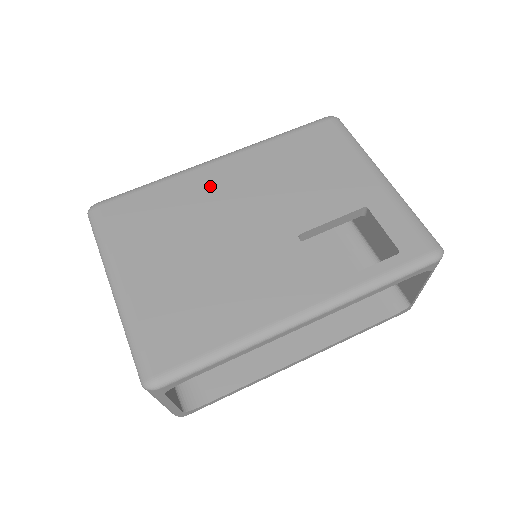
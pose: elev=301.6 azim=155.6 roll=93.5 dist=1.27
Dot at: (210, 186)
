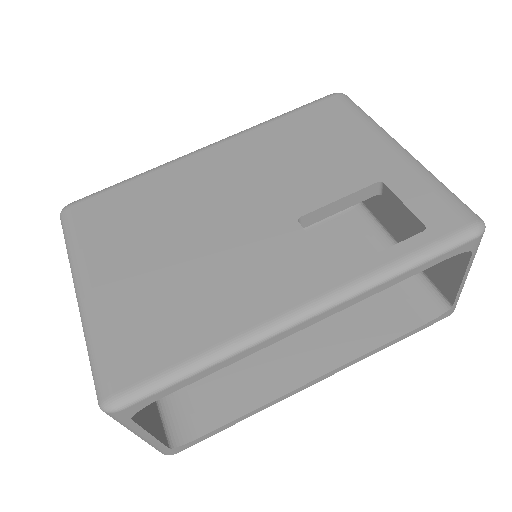
Dot at: (196, 175)
